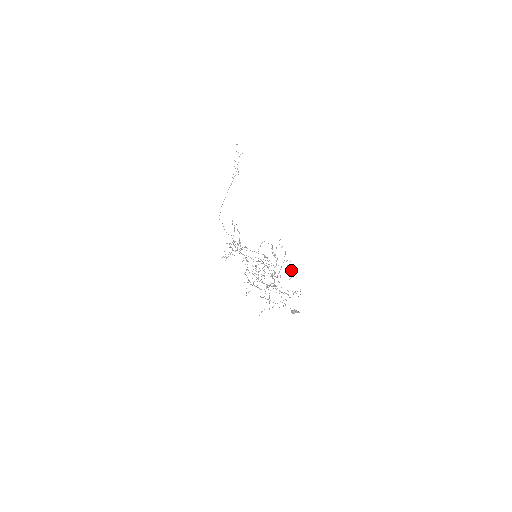
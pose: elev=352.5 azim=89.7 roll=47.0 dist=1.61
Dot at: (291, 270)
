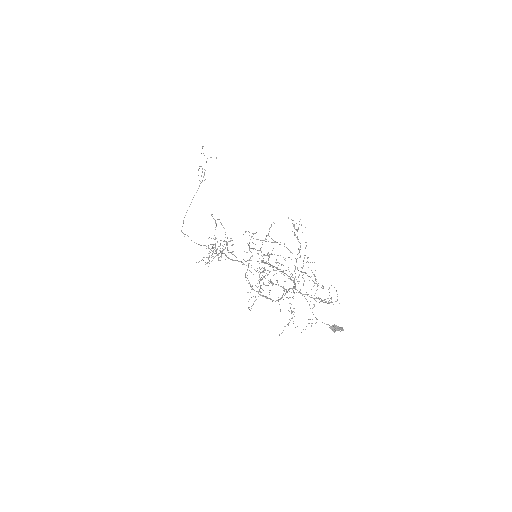
Dot at: occluded
